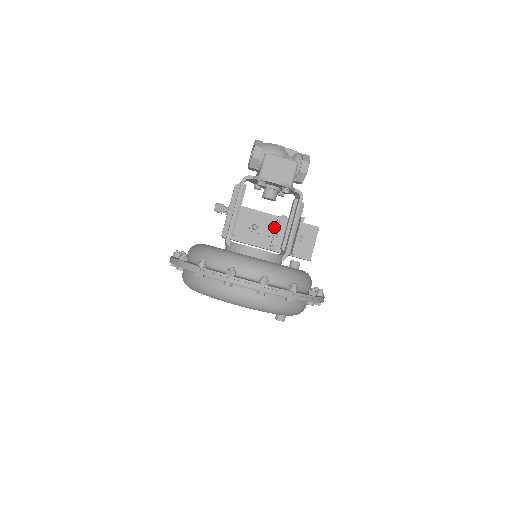
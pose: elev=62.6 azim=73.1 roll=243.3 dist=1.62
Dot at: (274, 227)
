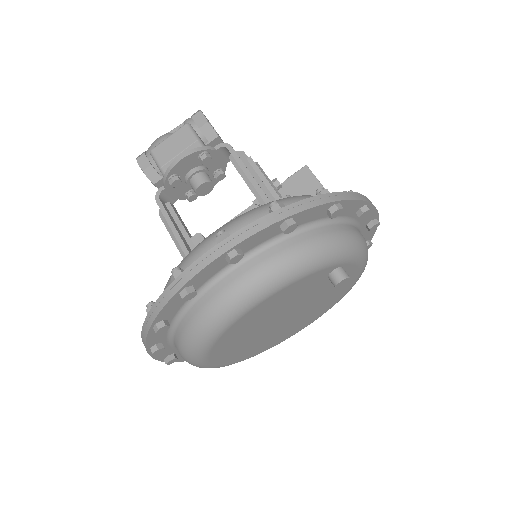
Dot at: occluded
